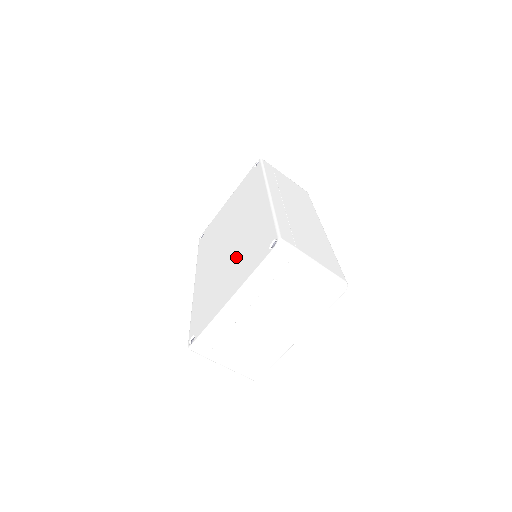
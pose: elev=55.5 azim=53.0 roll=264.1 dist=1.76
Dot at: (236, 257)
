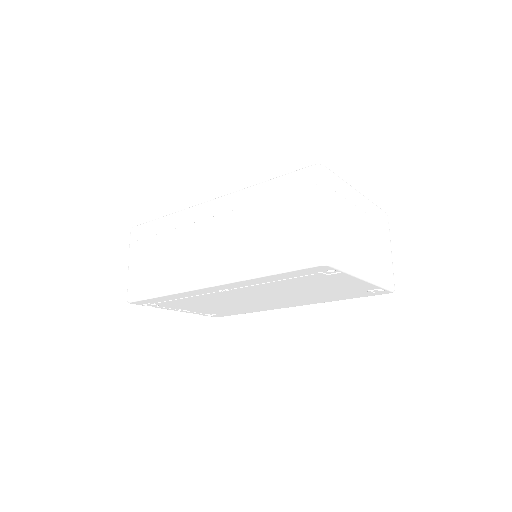
Dot at: occluded
